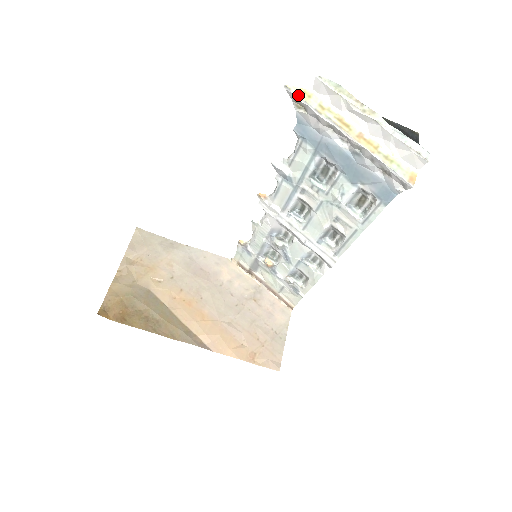
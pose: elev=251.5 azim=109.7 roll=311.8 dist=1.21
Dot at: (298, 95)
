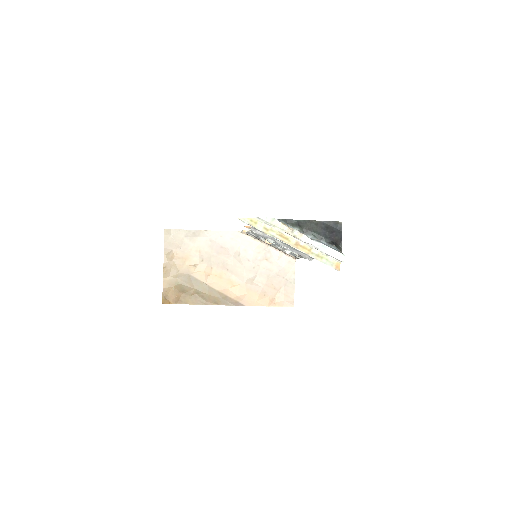
Dot at: occluded
